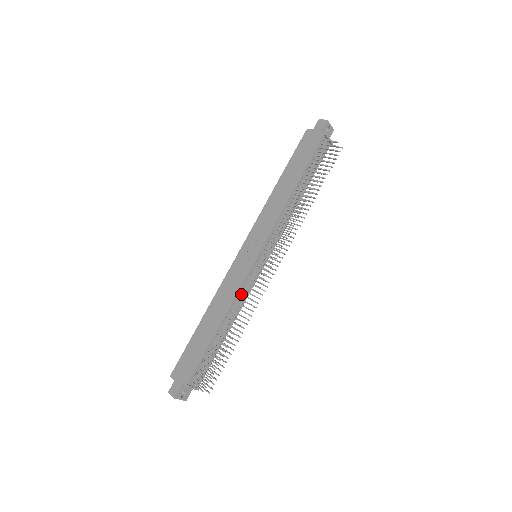
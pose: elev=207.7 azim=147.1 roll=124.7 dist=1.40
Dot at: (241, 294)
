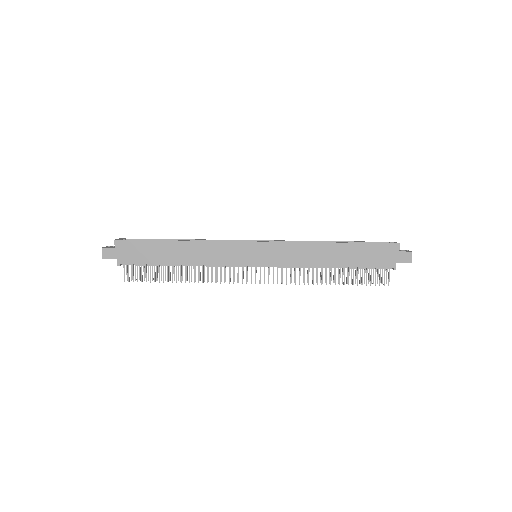
Dot at: (216, 267)
